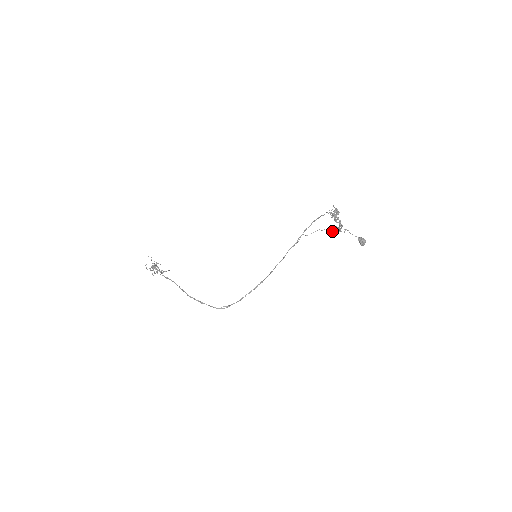
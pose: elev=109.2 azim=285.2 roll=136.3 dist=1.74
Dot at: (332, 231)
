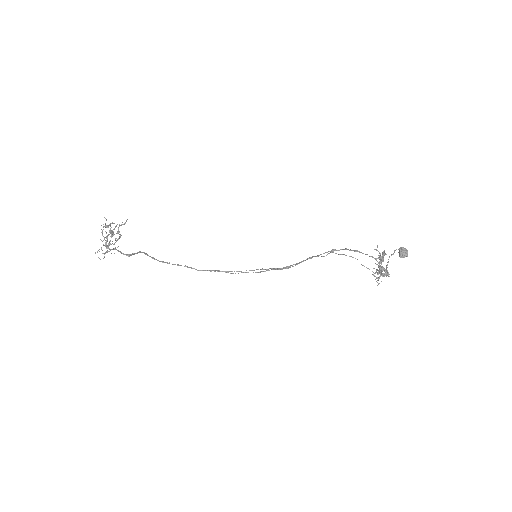
Dot at: (369, 269)
